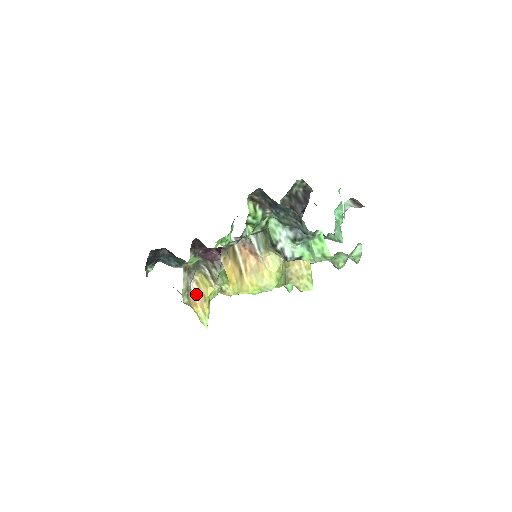
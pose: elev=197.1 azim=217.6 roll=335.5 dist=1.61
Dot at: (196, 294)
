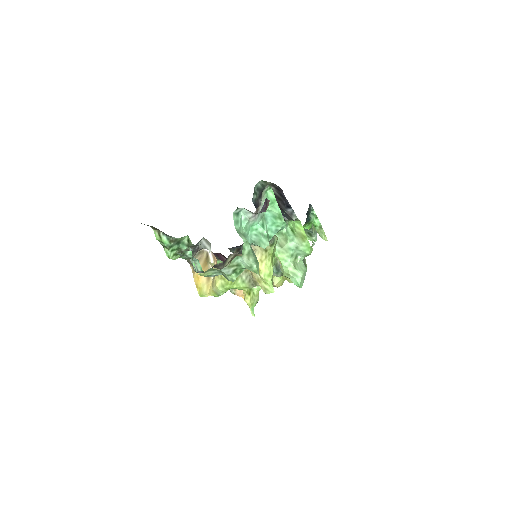
Dot at: occluded
